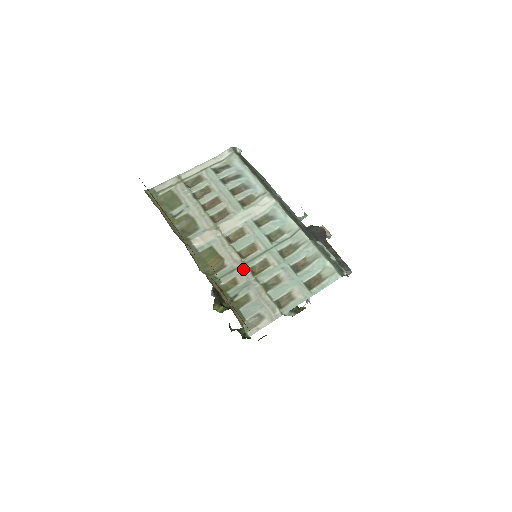
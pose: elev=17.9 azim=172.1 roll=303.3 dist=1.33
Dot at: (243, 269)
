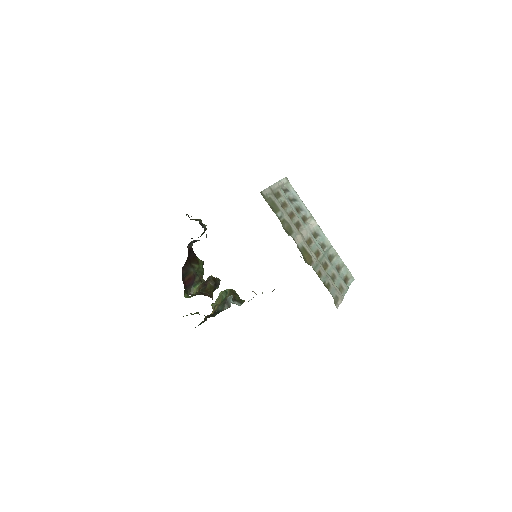
Dot at: (321, 265)
